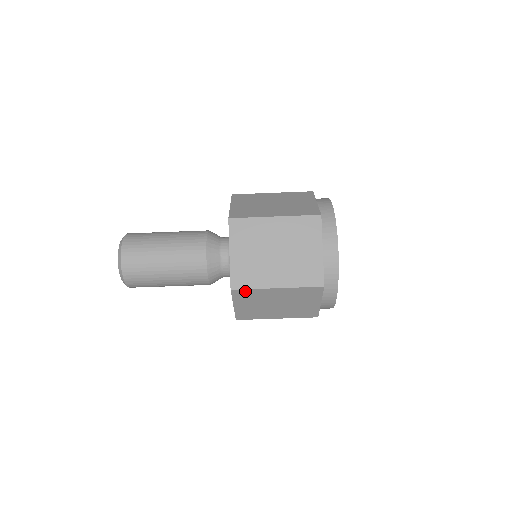
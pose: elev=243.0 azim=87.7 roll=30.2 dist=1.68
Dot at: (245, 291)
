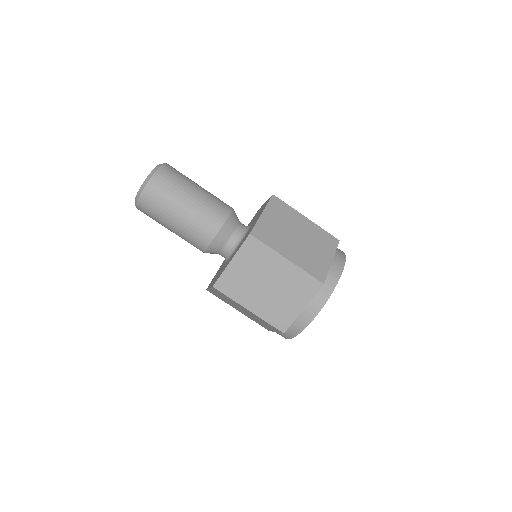
Dot at: (223, 294)
